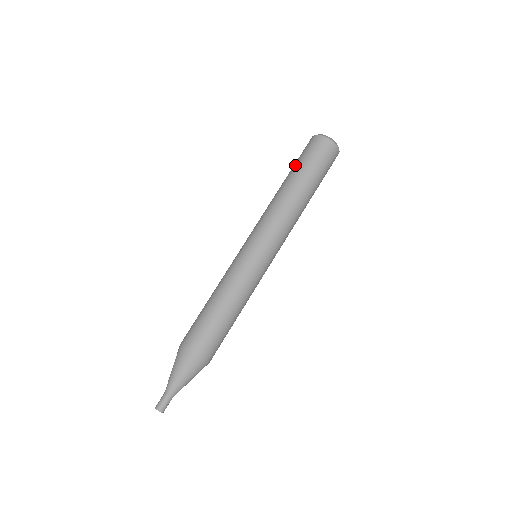
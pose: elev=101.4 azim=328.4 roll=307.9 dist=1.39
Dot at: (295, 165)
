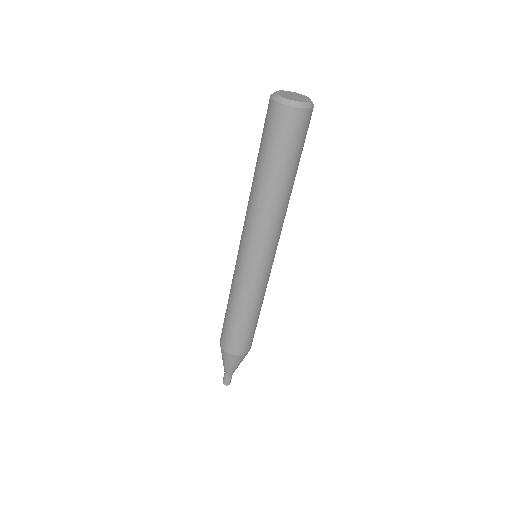
Dot at: (281, 160)
